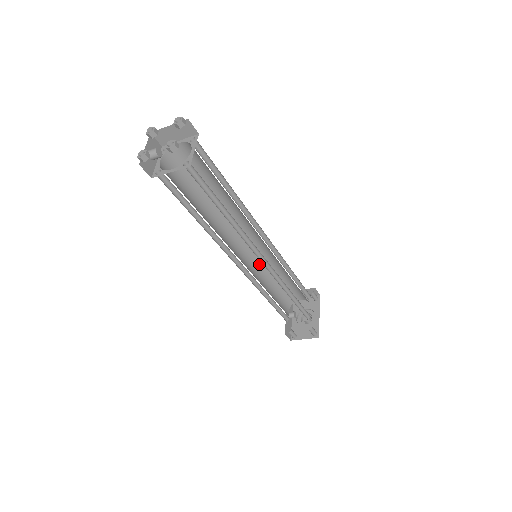
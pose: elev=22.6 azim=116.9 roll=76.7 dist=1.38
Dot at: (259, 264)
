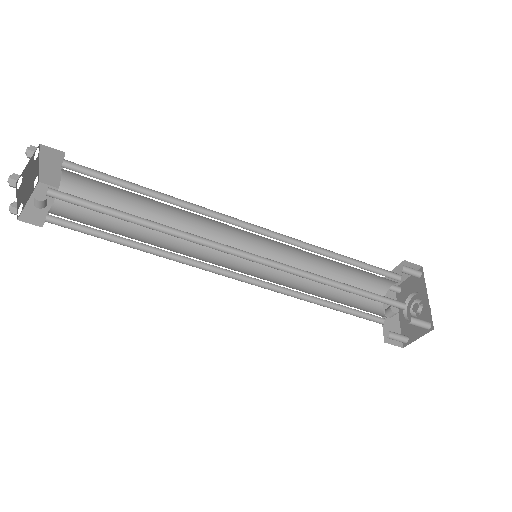
Dot at: occluded
